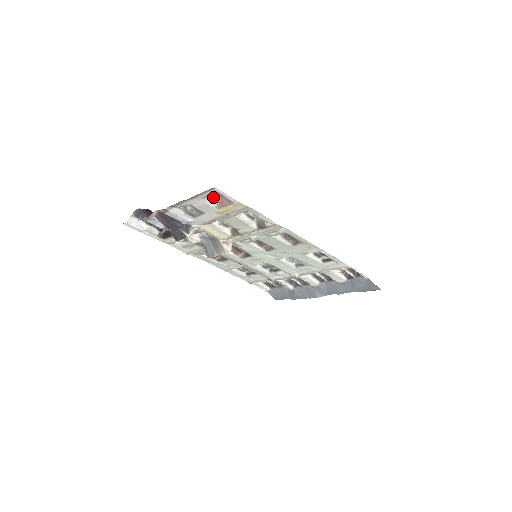
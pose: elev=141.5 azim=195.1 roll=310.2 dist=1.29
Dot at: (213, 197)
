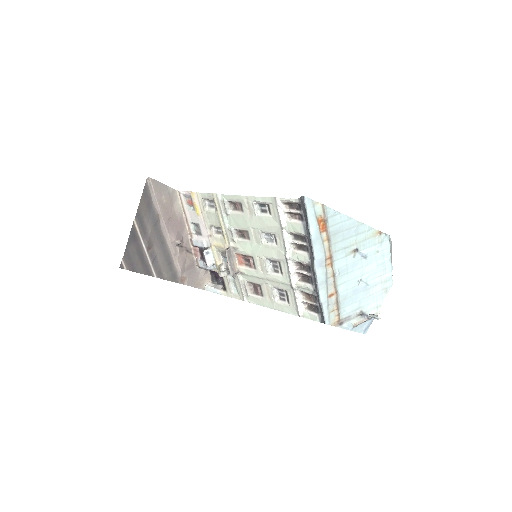
Dot at: (189, 203)
